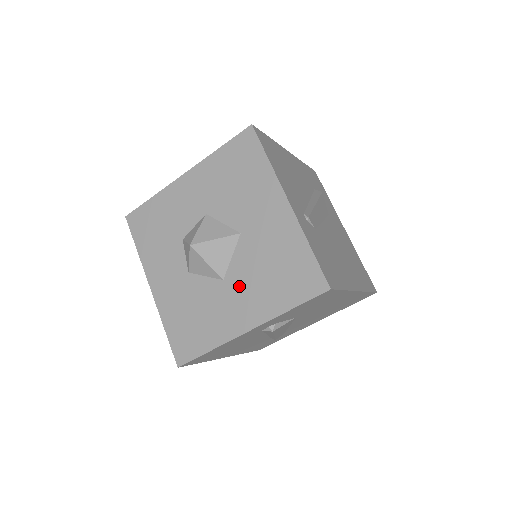
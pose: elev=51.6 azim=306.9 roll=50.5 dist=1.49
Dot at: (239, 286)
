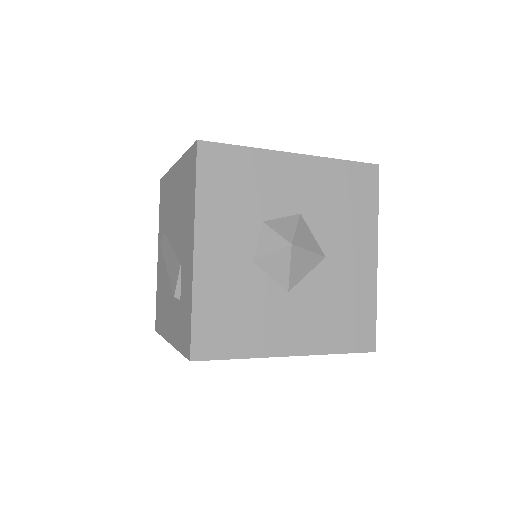
Dot at: (302, 307)
